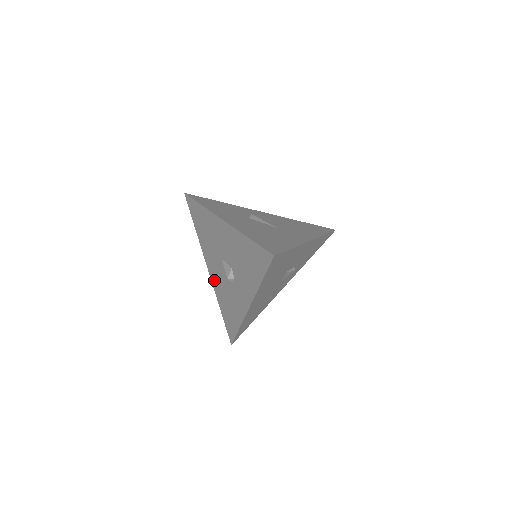
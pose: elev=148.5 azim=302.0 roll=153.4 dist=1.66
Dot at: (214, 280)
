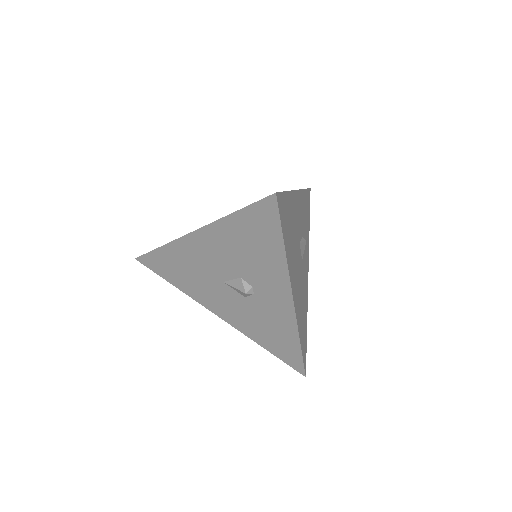
Dot at: (233, 320)
